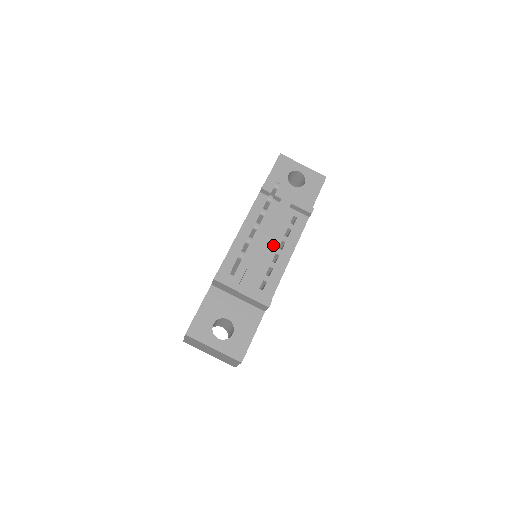
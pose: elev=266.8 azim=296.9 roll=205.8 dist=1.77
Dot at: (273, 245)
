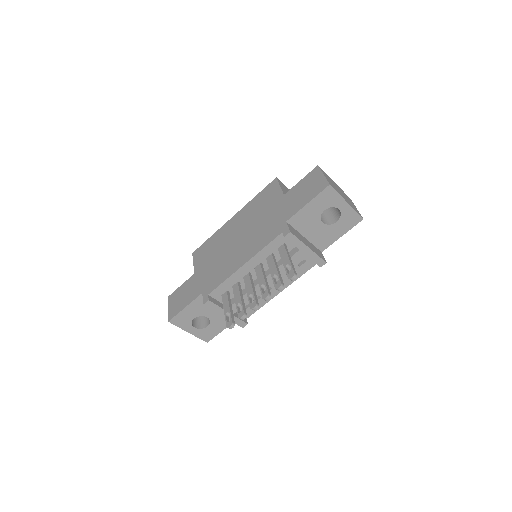
Dot at: occluded
